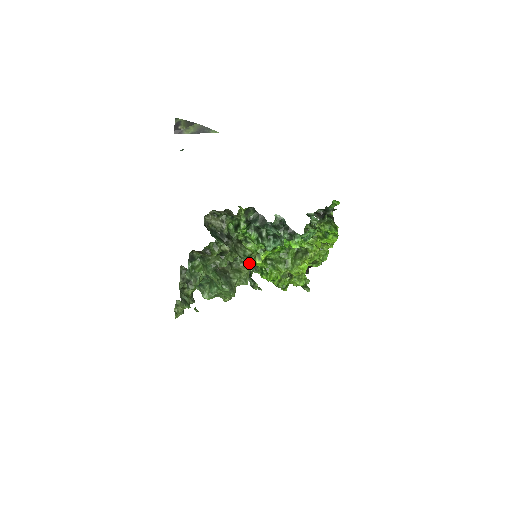
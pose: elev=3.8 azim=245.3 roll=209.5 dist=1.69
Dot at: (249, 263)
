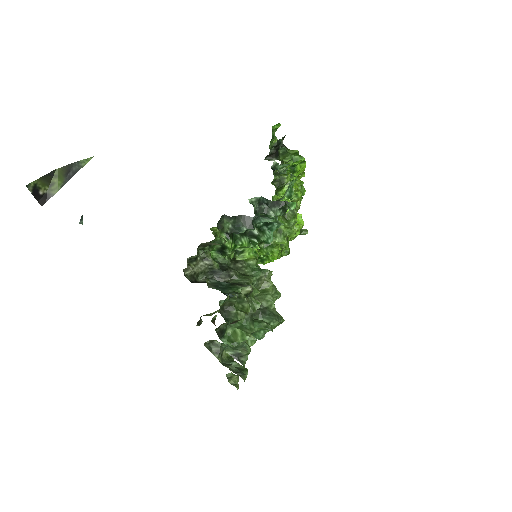
Dot at: (265, 274)
